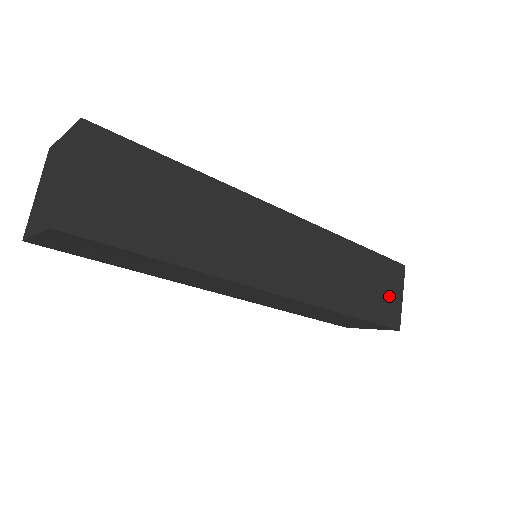
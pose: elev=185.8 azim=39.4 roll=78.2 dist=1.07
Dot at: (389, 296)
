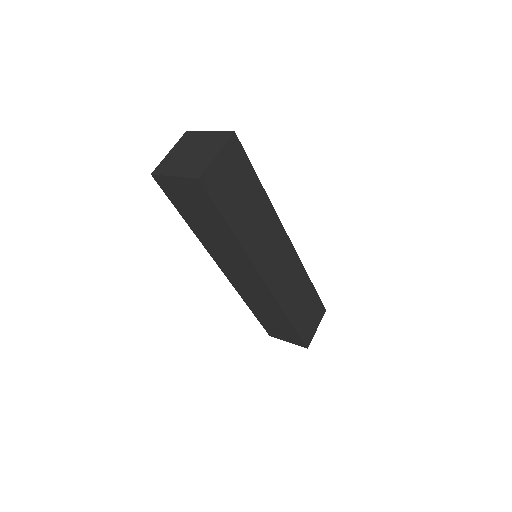
Dot at: (311, 323)
